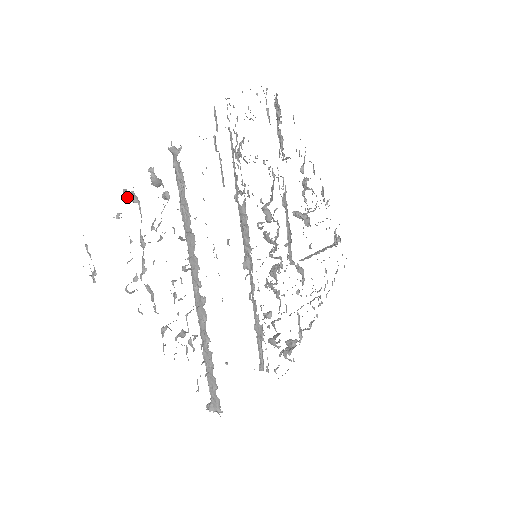
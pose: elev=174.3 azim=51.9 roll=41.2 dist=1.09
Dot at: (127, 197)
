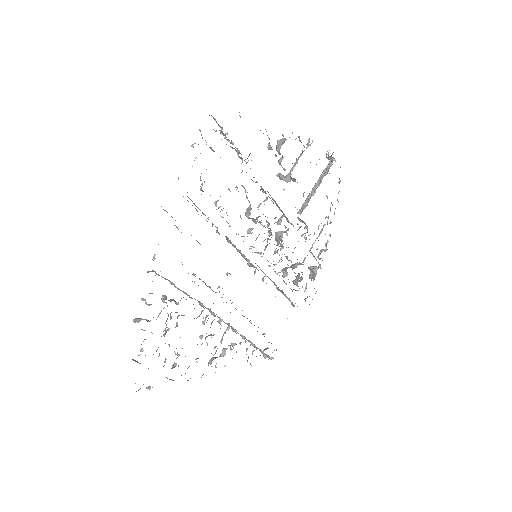
Dot at: occluded
